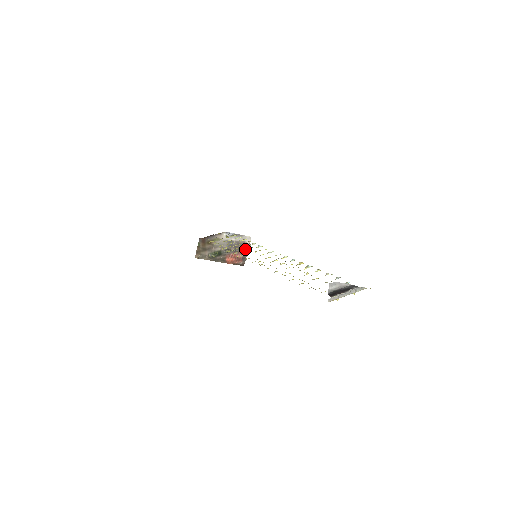
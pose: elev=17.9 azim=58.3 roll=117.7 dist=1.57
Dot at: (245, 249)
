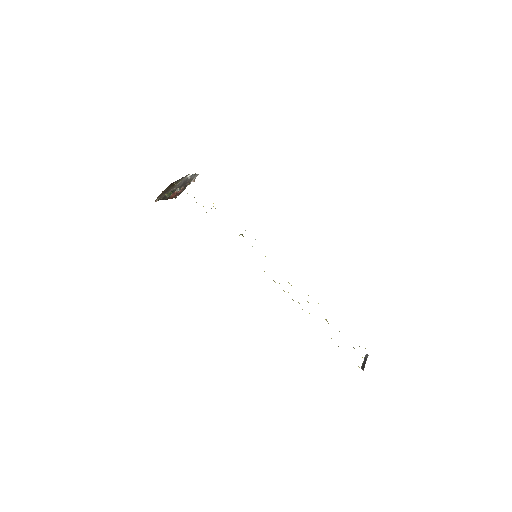
Dot at: occluded
